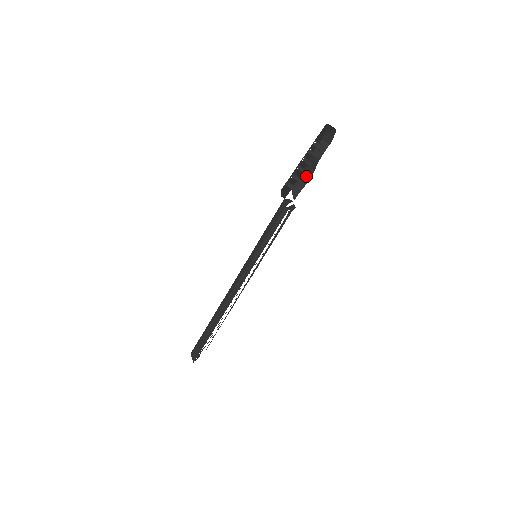
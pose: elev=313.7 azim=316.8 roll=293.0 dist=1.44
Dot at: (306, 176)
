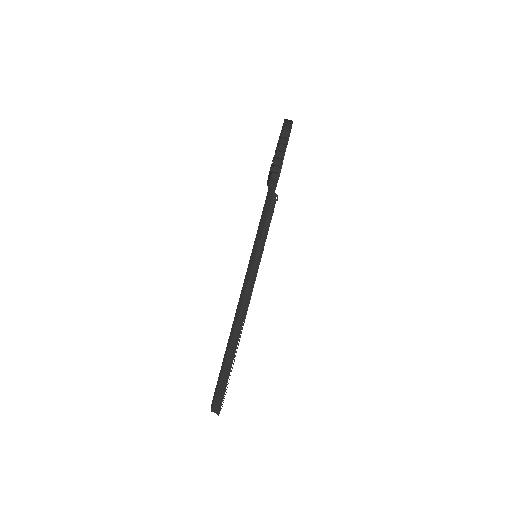
Dot at: (275, 175)
